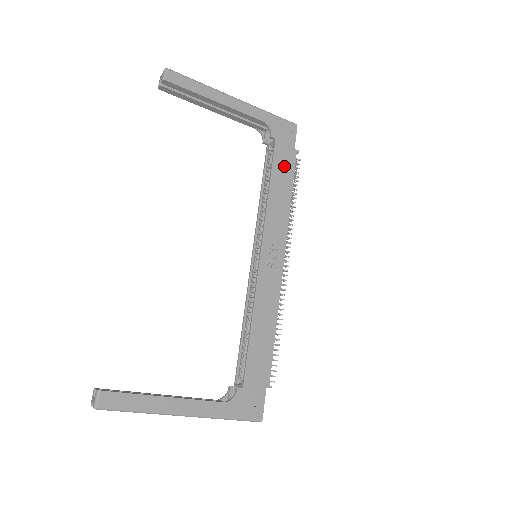
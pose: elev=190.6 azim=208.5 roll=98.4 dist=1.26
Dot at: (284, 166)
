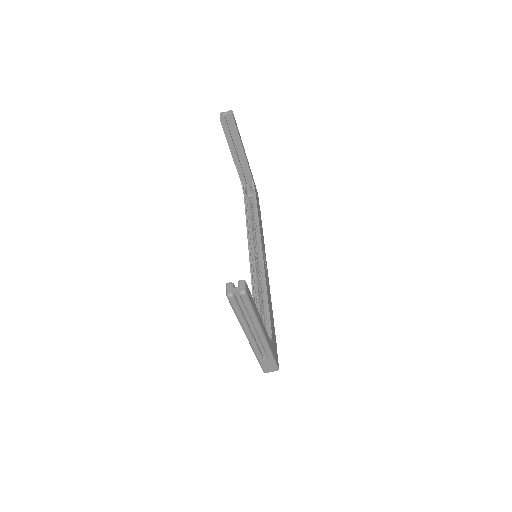
Dot at: (259, 211)
